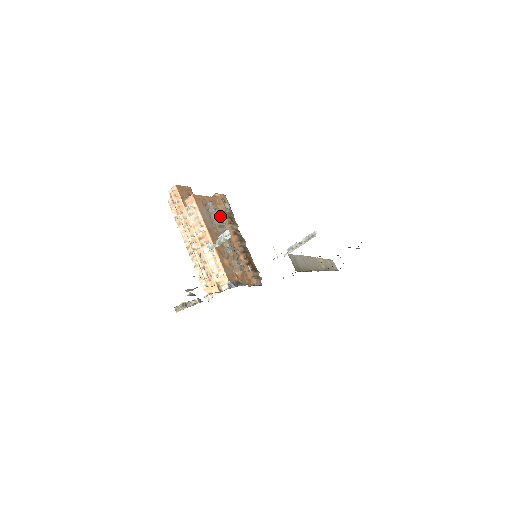
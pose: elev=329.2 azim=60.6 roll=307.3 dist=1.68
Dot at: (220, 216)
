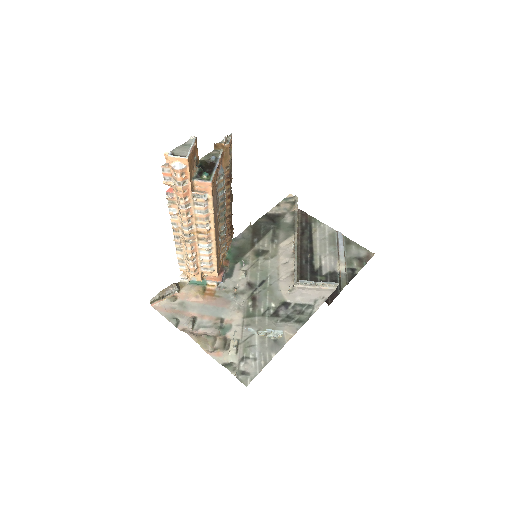
Dot at: occluded
